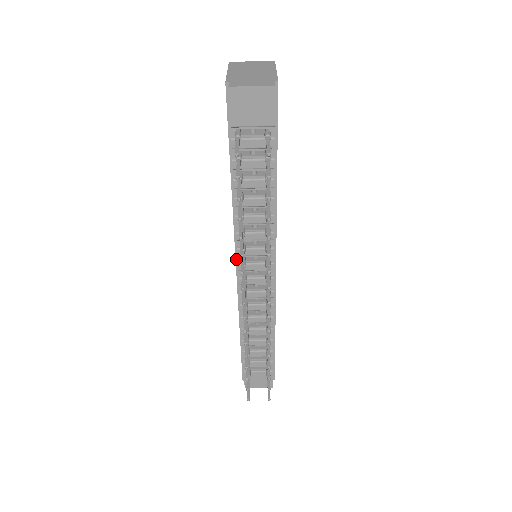
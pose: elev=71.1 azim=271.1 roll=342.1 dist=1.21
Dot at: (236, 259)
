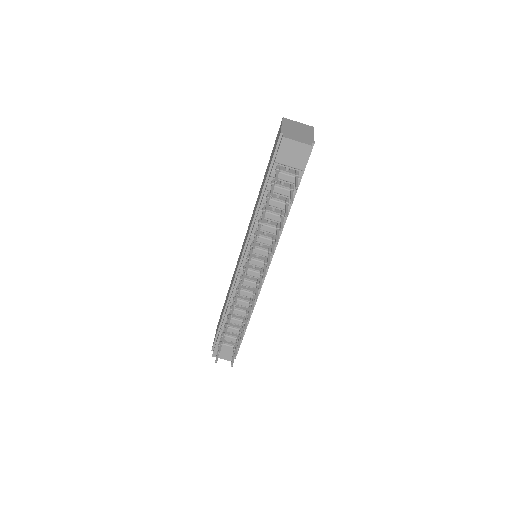
Dot at: (243, 253)
